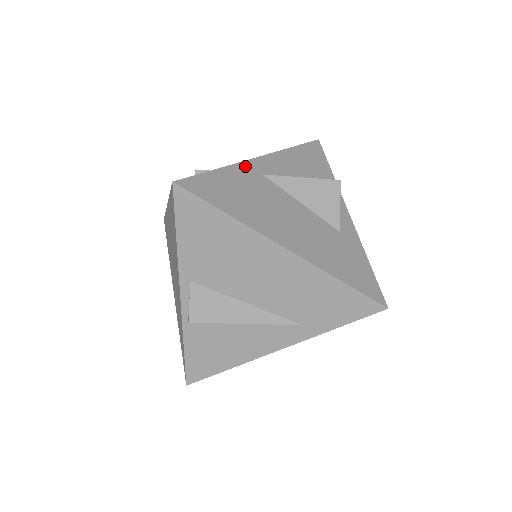
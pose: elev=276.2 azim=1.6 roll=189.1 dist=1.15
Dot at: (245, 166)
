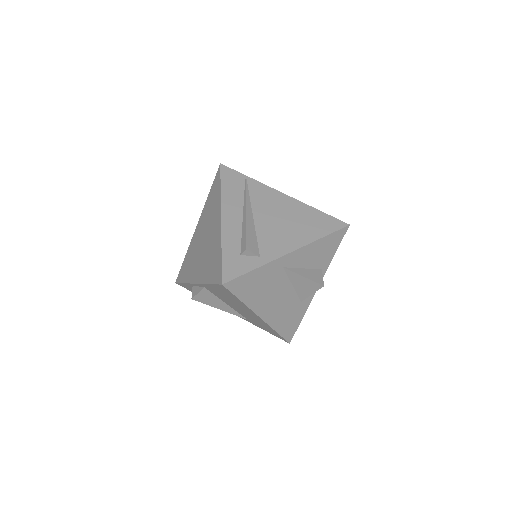
Dot at: (276, 263)
